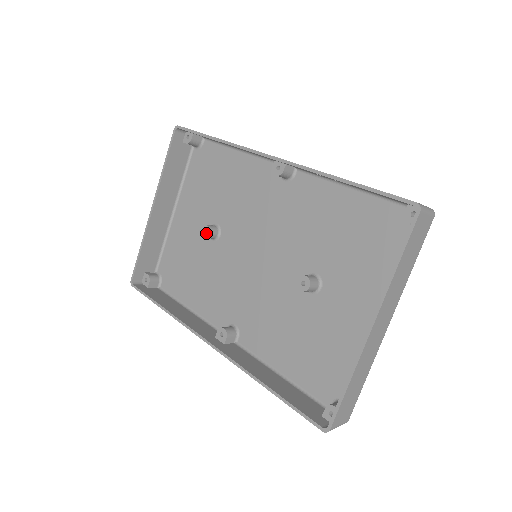
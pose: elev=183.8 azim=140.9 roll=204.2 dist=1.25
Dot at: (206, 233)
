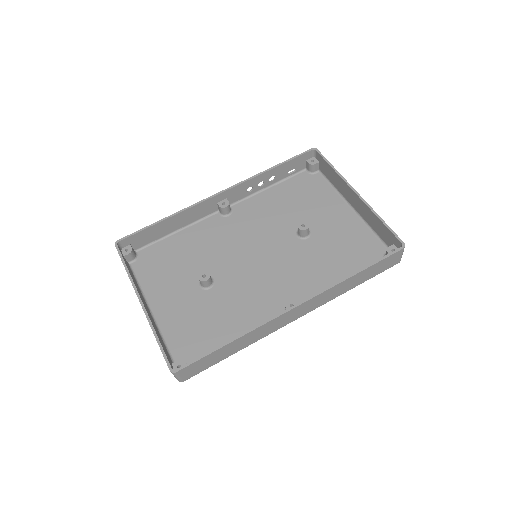
Dot at: (207, 275)
